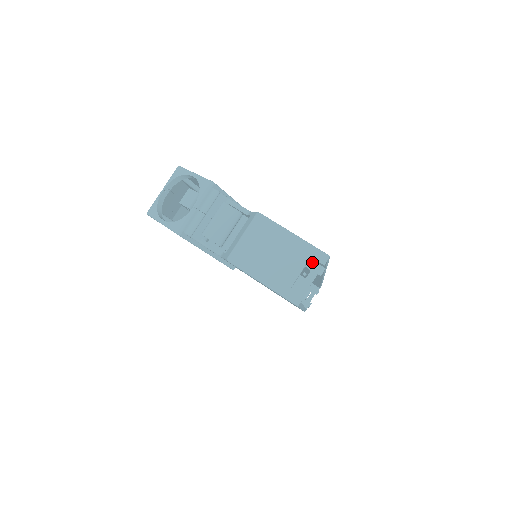
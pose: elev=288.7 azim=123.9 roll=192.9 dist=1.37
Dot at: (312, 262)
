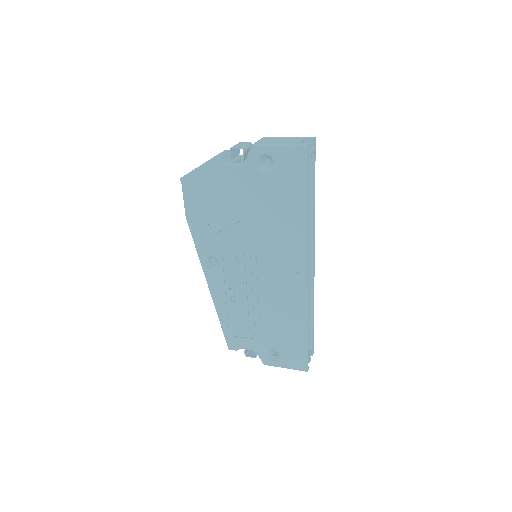
Dot at: occluded
